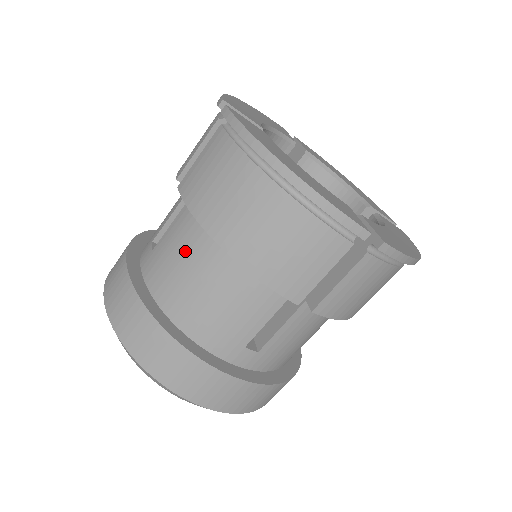
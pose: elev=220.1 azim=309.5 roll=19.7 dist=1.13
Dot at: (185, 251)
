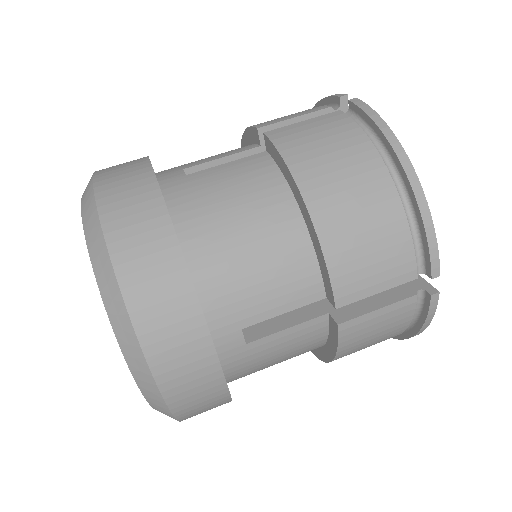
Dot at: (243, 192)
